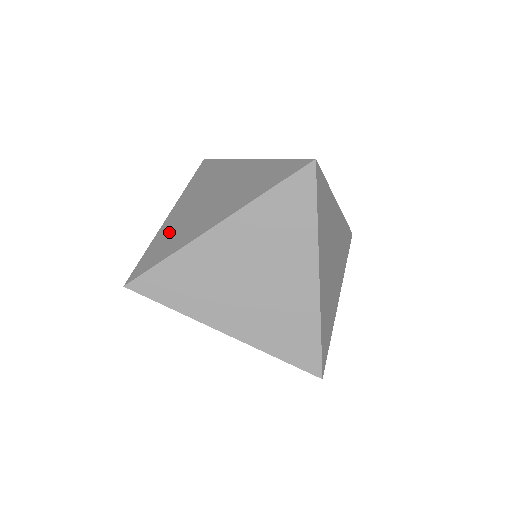
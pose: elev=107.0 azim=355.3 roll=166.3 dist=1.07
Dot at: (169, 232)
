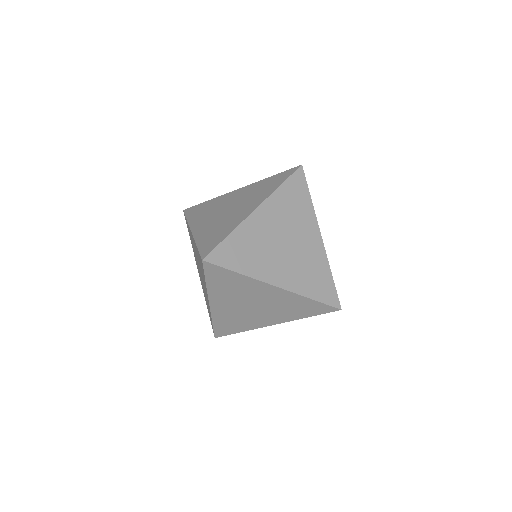
Dot at: occluded
